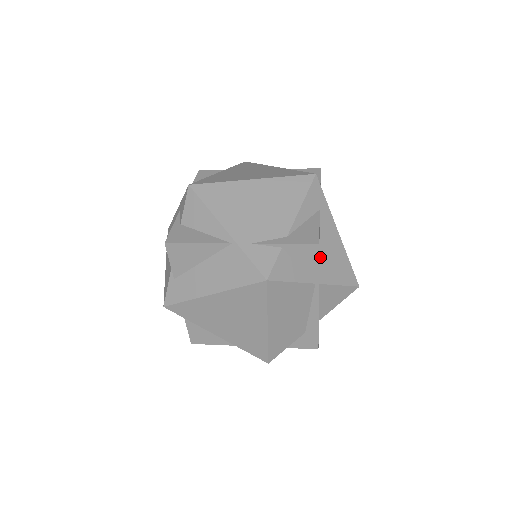
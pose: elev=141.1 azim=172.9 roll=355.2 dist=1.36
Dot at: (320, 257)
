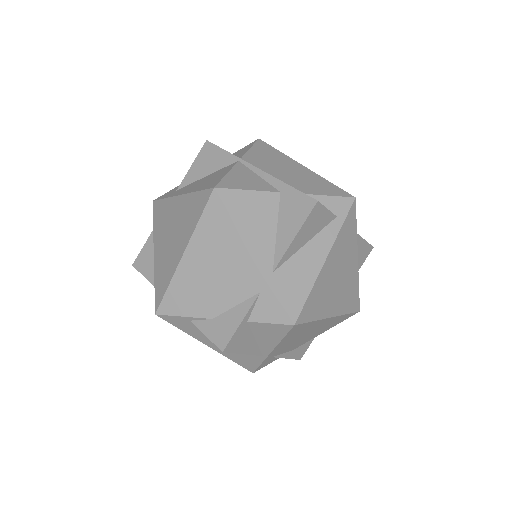
Dot at: occluded
